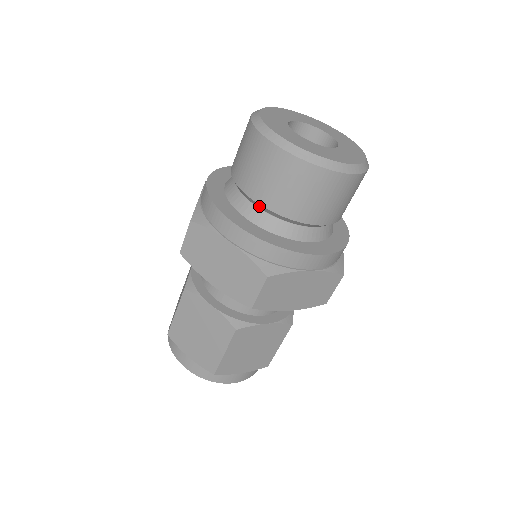
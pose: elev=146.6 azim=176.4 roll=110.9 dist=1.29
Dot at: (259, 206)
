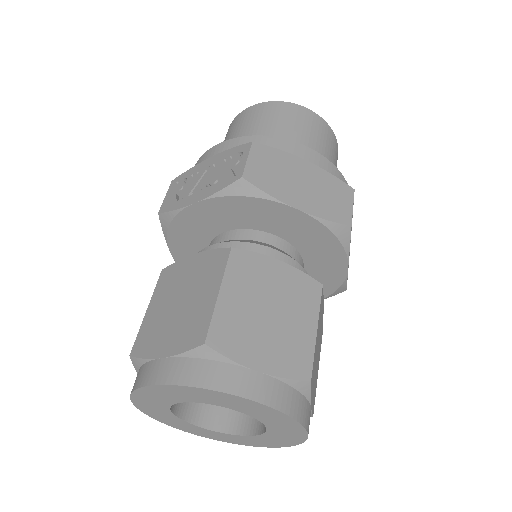
Dot at: occluded
